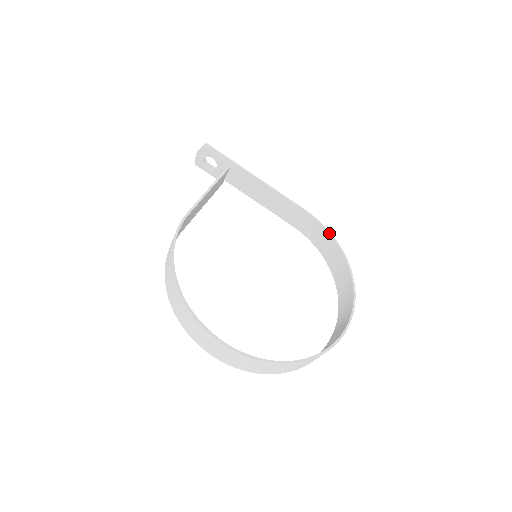
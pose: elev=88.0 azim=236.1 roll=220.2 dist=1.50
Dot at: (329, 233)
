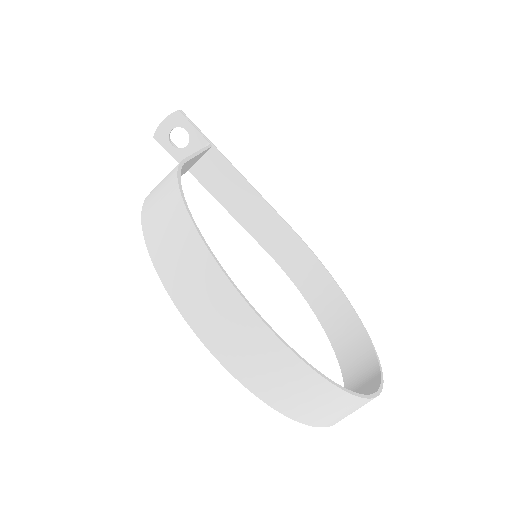
Dot at: (319, 260)
